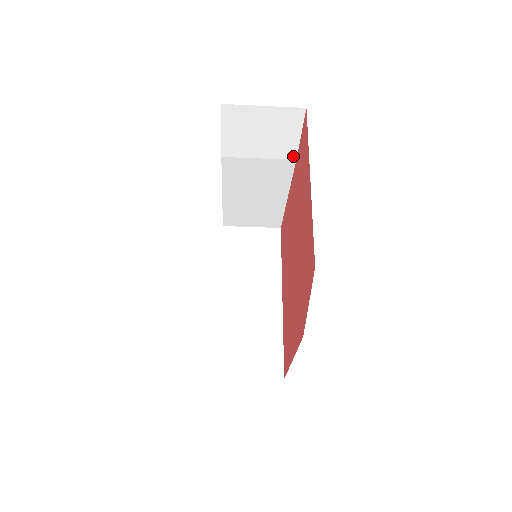
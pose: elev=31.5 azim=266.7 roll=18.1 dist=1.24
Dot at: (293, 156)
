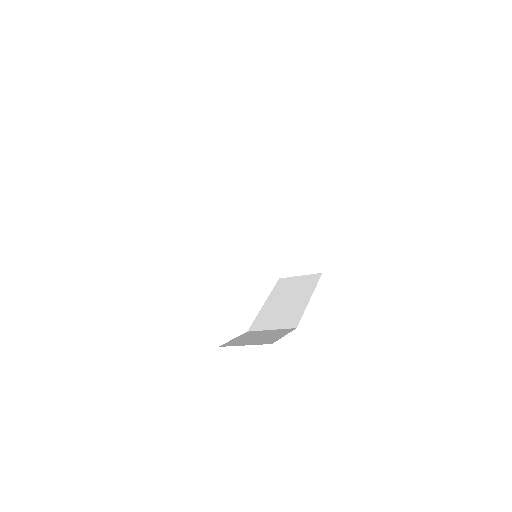
Dot at: occluded
